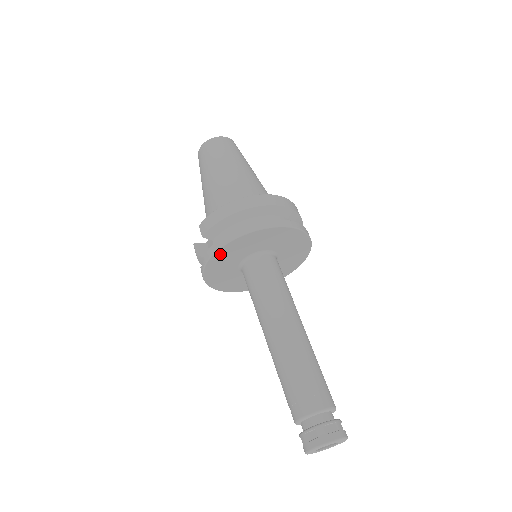
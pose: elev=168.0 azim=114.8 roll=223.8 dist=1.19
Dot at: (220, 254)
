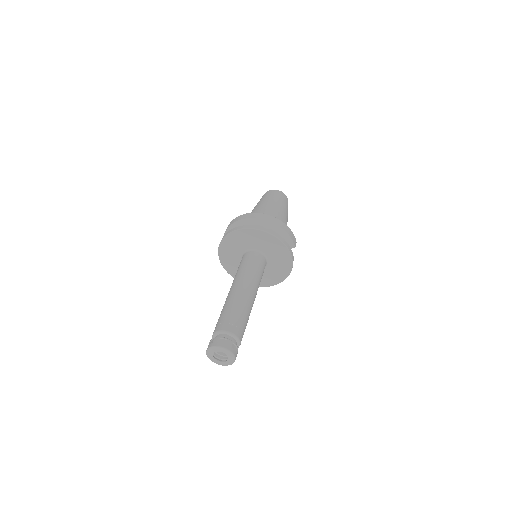
Dot at: (225, 243)
